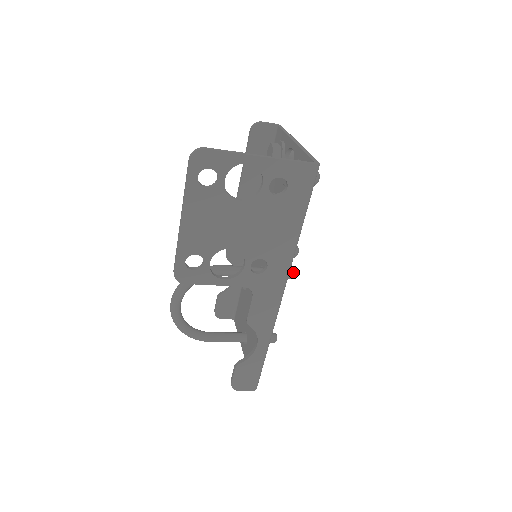
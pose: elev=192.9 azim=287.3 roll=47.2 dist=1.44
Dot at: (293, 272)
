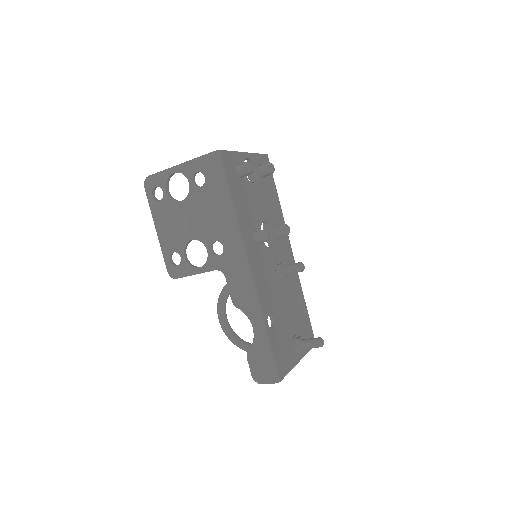
Dot at: (298, 263)
